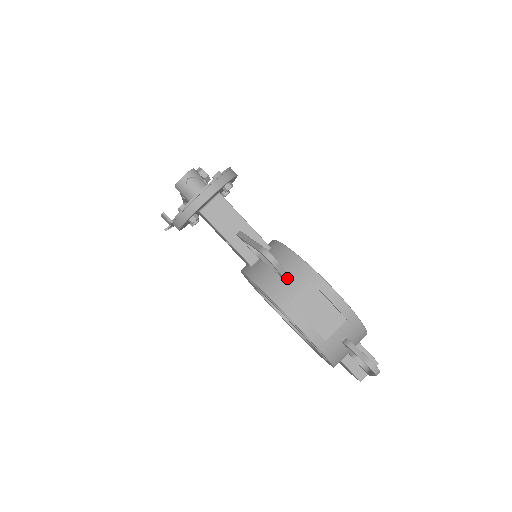
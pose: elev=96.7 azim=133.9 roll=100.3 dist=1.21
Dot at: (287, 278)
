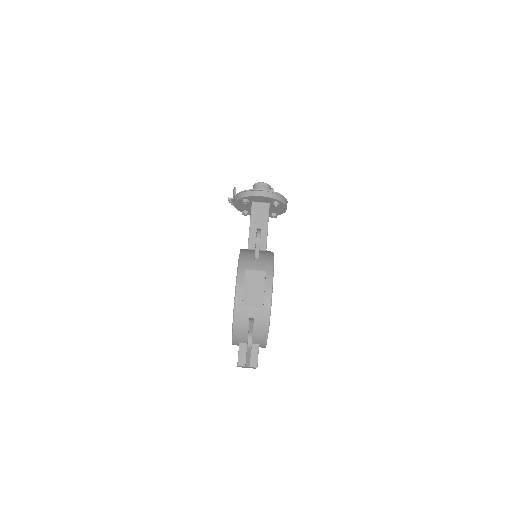
Dot at: (257, 258)
